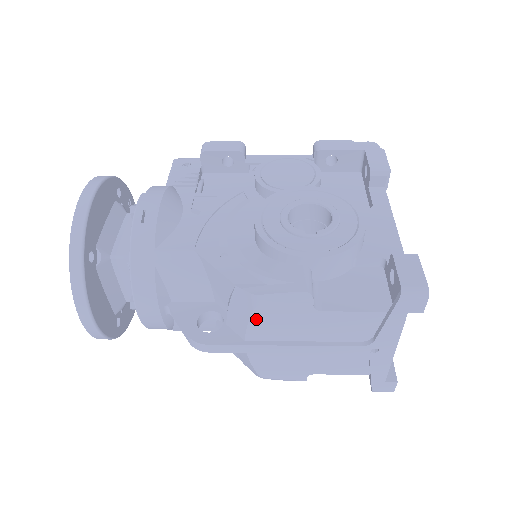
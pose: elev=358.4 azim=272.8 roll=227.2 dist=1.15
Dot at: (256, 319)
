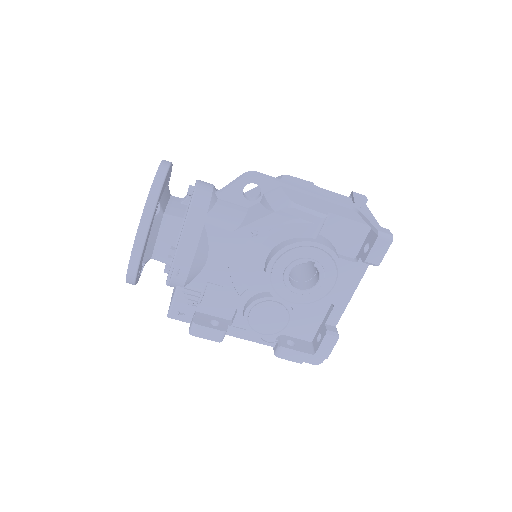
Dot at: (286, 178)
